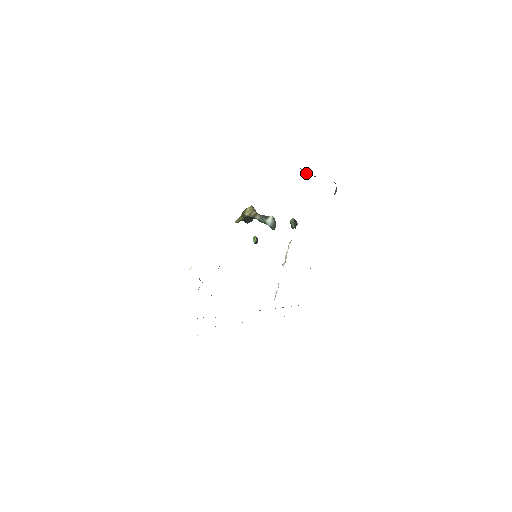
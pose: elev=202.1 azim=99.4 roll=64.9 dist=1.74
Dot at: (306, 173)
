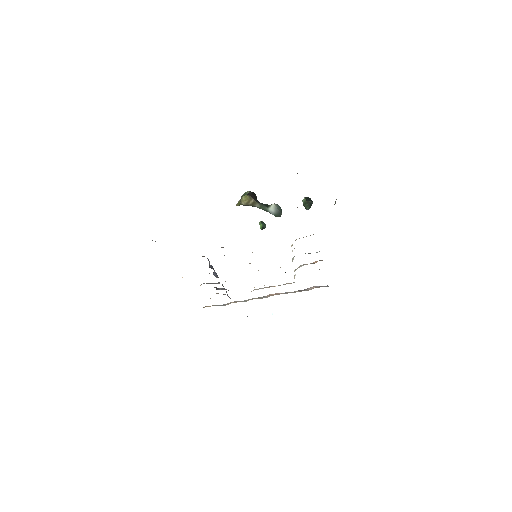
Dot at: (297, 173)
